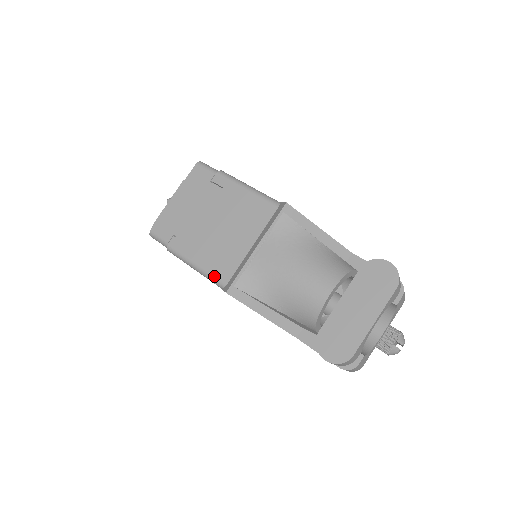
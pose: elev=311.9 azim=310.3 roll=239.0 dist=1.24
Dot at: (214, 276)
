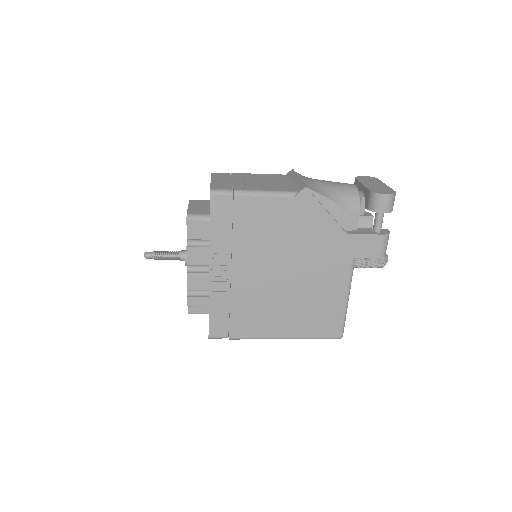
Dot at: (285, 191)
